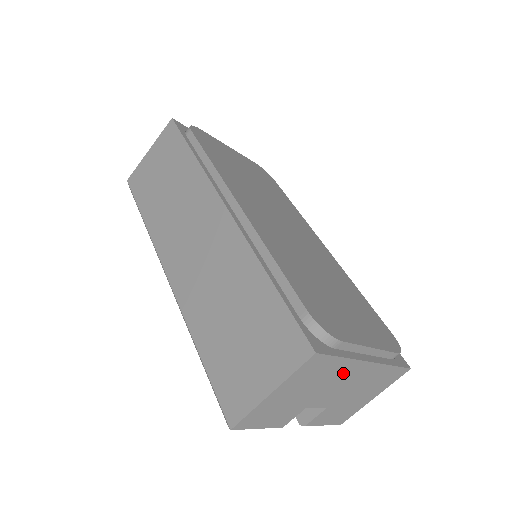
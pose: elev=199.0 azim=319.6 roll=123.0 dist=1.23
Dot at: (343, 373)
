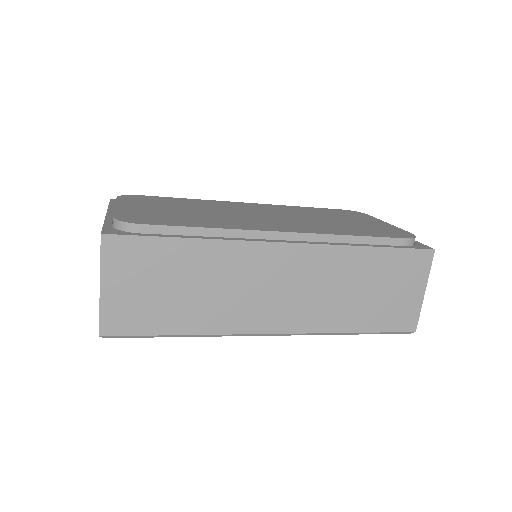
Dot at: occluded
